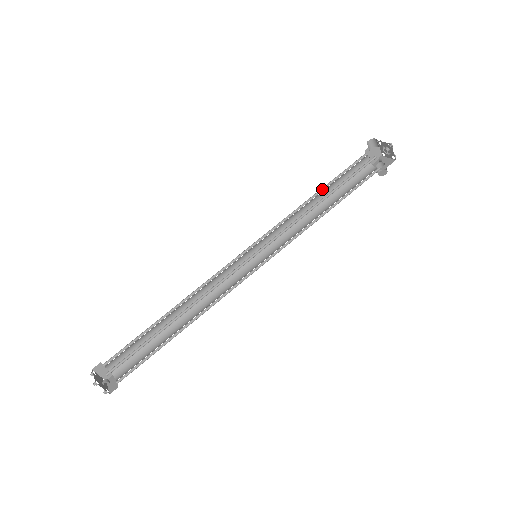
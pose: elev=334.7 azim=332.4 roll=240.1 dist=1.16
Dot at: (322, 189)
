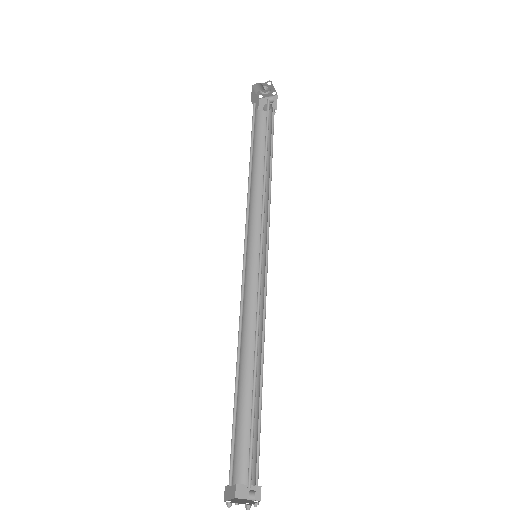
Dot at: (250, 156)
